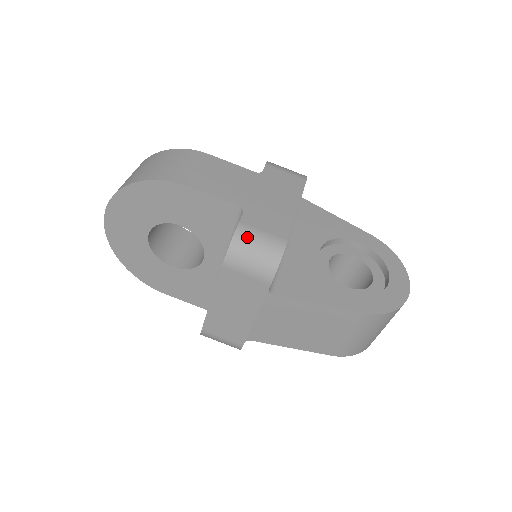
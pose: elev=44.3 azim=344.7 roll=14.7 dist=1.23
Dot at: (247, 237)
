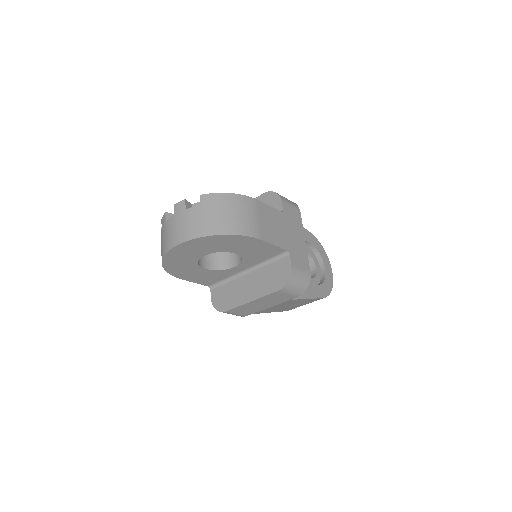
Dot at: (296, 275)
